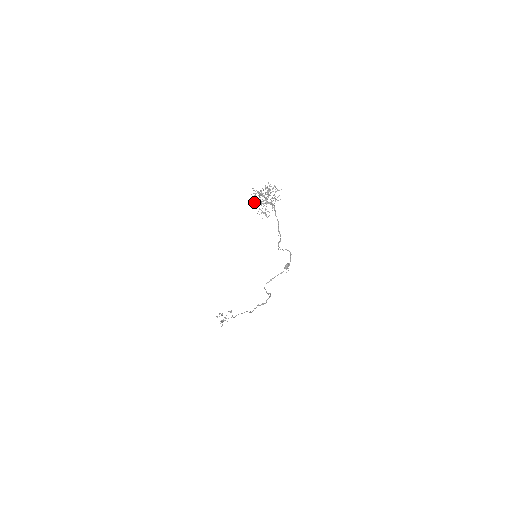
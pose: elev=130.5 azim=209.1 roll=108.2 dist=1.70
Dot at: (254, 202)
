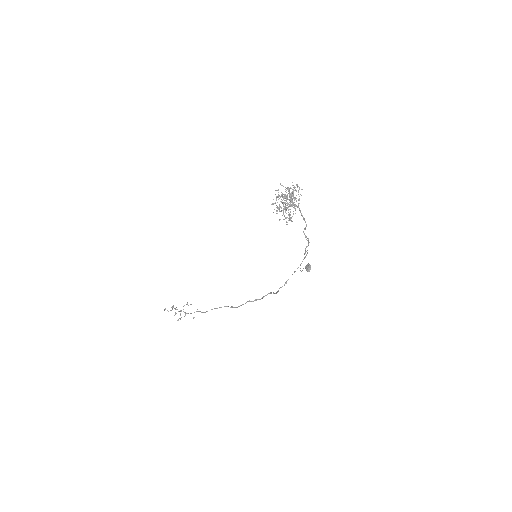
Dot at: (278, 207)
